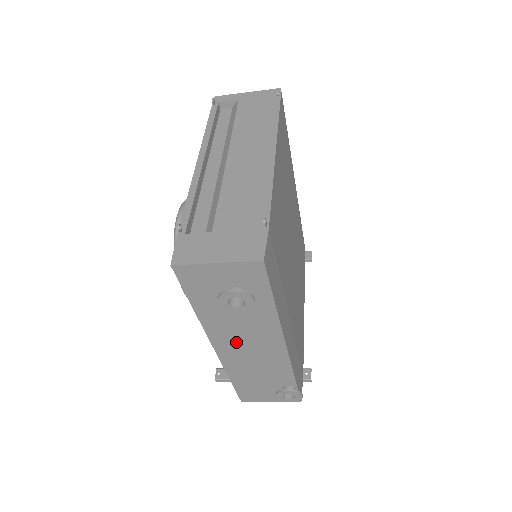
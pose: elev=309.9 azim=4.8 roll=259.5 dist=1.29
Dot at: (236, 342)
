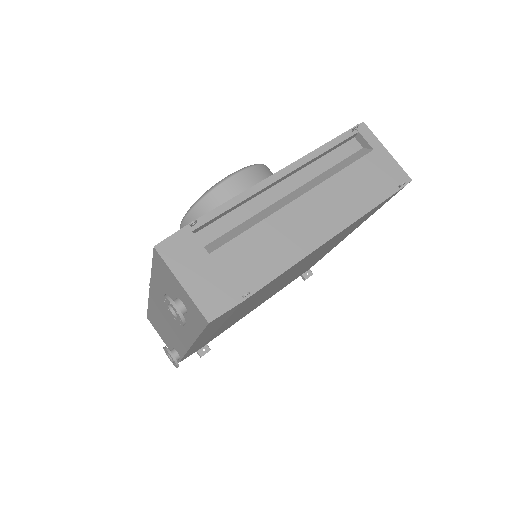
Dot at: (164, 308)
